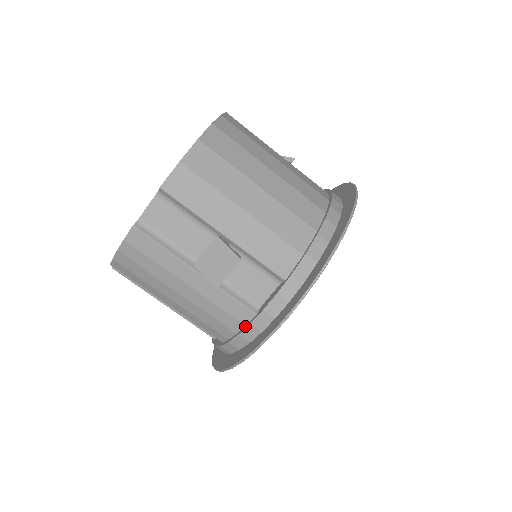
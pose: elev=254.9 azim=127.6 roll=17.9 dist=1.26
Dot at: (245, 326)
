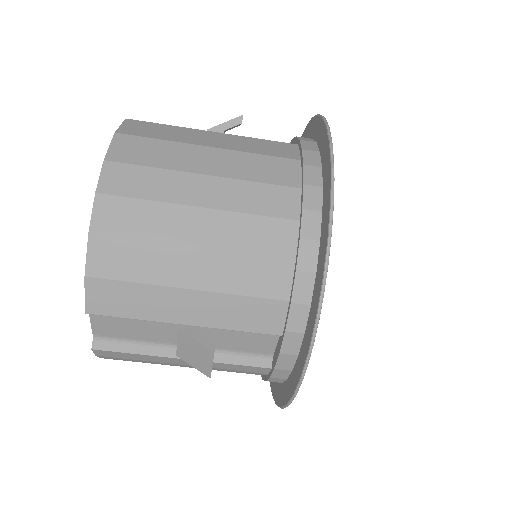
Dot at: (267, 375)
